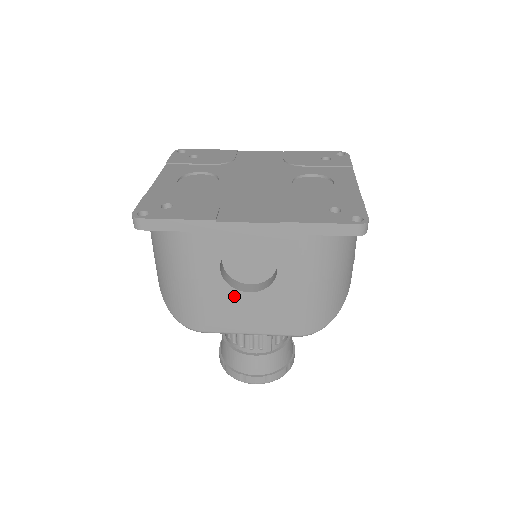
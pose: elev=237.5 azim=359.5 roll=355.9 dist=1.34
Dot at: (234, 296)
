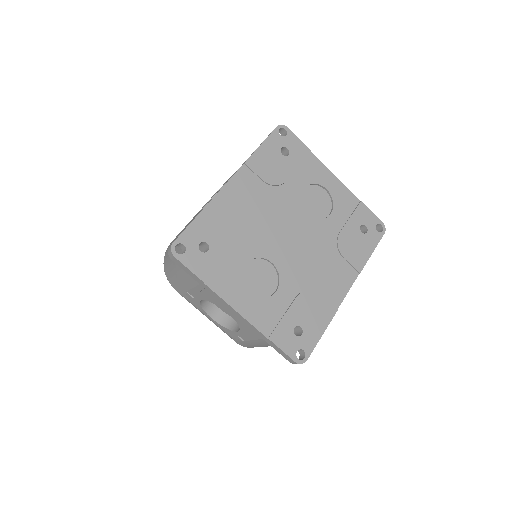
Dot at: occluded
